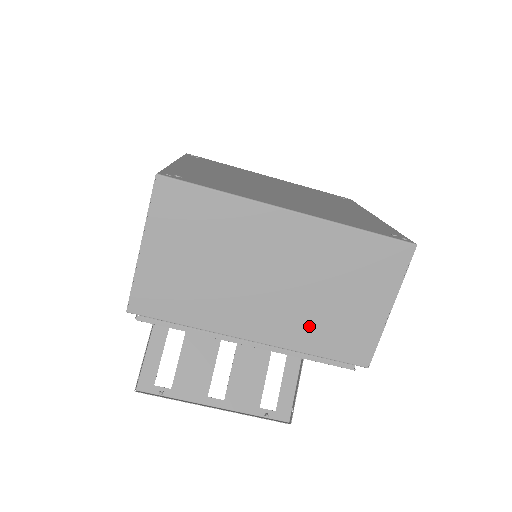
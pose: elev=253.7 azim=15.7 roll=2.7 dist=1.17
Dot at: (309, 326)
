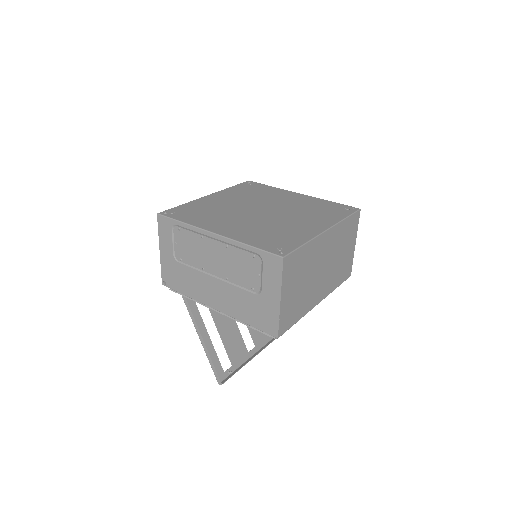
Dot at: (335, 277)
